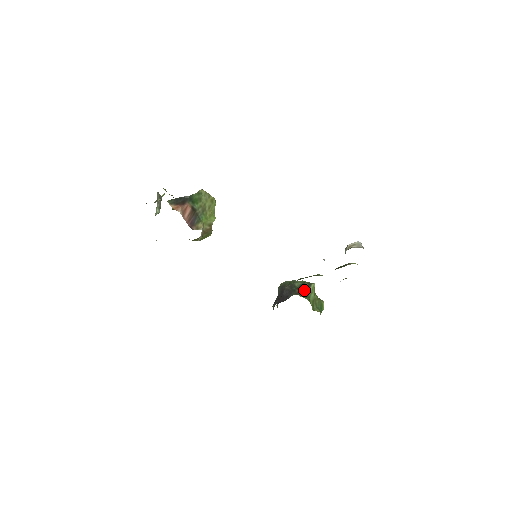
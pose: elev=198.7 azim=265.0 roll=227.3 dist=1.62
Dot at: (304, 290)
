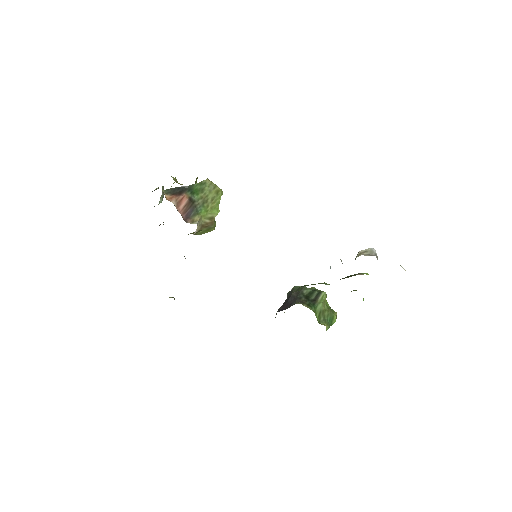
Dot at: (312, 299)
